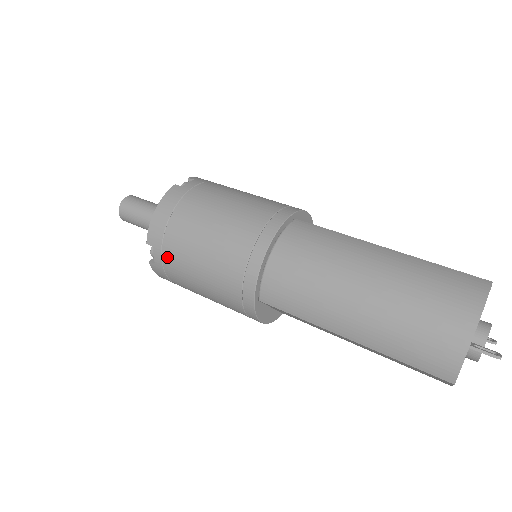
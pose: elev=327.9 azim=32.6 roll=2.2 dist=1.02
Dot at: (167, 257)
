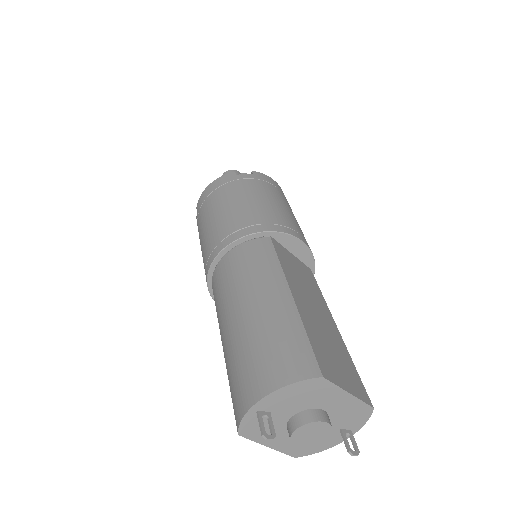
Dot at: (198, 223)
